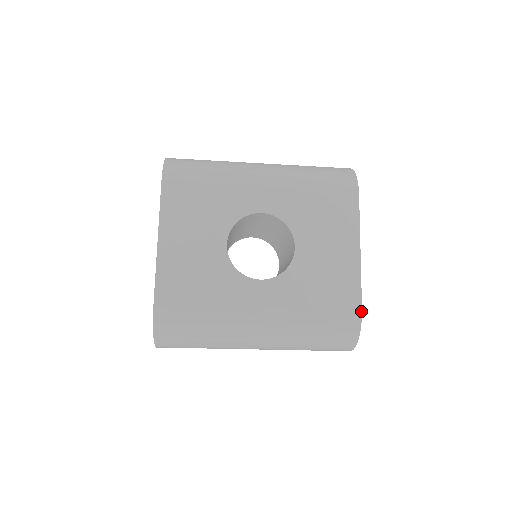
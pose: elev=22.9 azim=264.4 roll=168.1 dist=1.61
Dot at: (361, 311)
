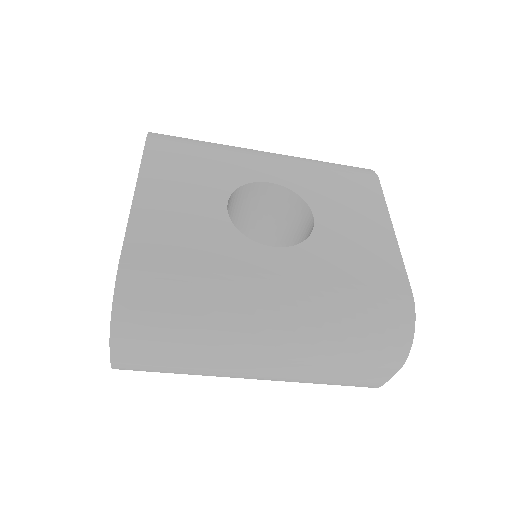
Dot at: (412, 294)
